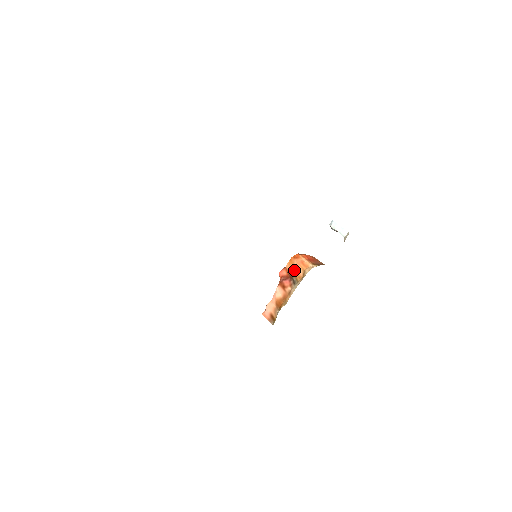
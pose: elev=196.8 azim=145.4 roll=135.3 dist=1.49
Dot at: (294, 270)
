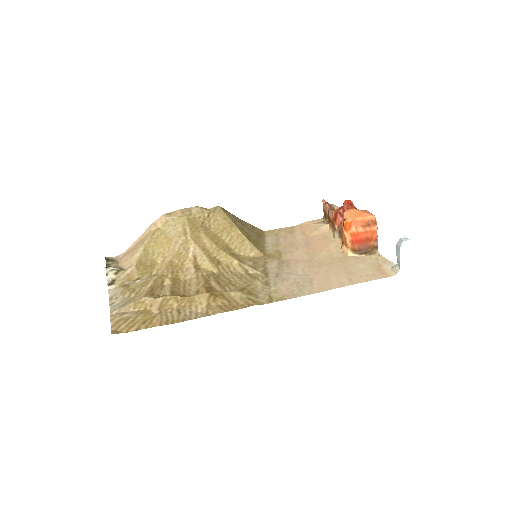
Dot at: (342, 229)
